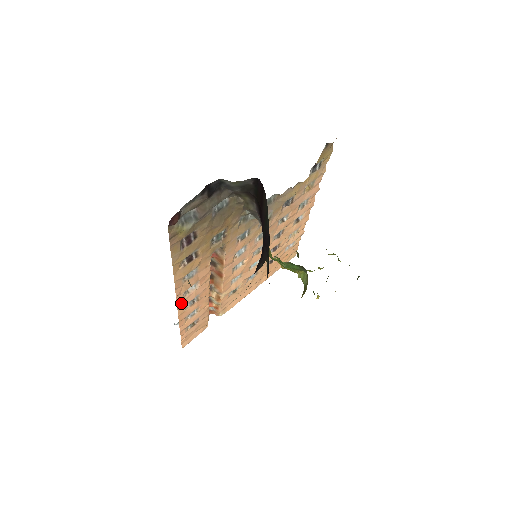
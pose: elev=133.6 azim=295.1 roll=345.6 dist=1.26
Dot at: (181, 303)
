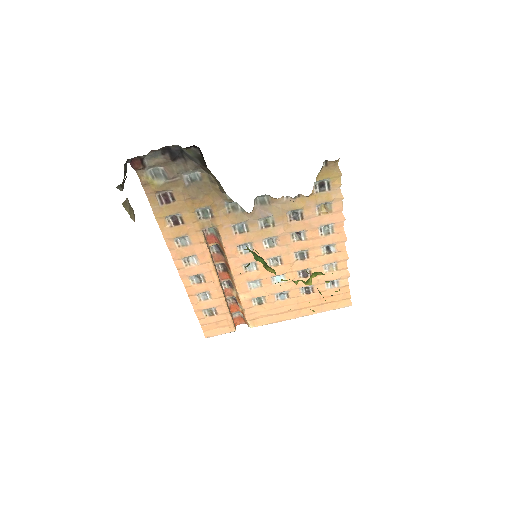
Dot at: (183, 272)
